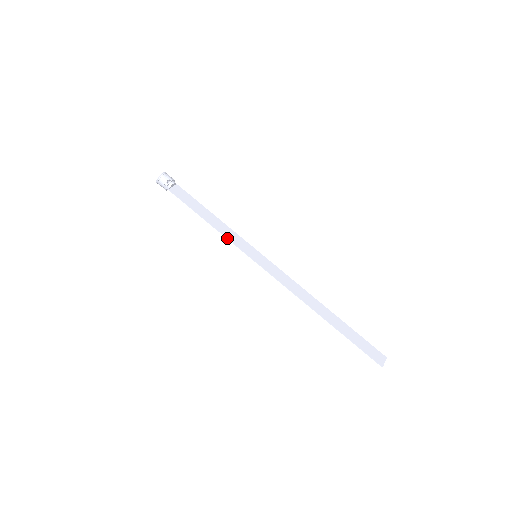
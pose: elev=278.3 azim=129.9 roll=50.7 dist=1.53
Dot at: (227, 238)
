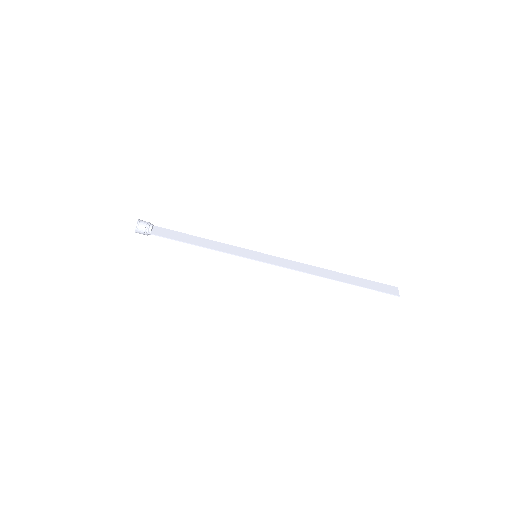
Dot at: (225, 252)
